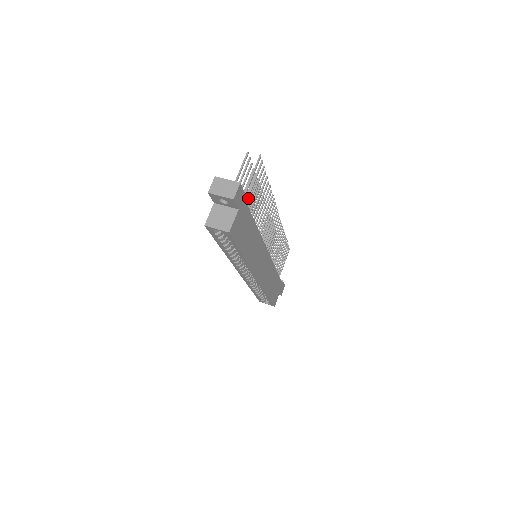
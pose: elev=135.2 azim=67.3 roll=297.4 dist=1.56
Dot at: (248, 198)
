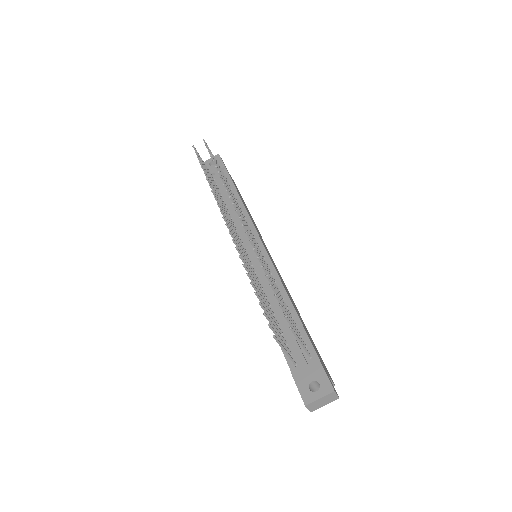
Dot at: (302, 340)
